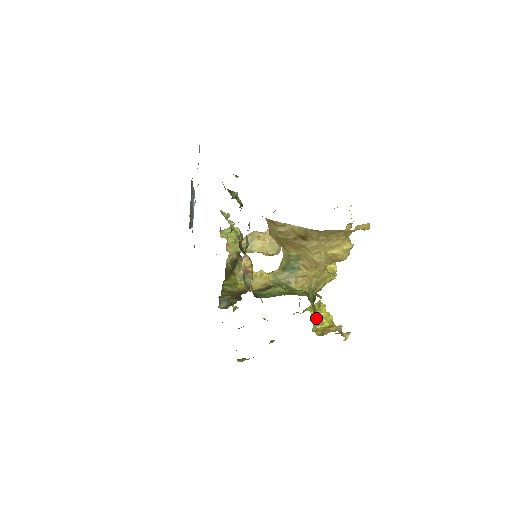
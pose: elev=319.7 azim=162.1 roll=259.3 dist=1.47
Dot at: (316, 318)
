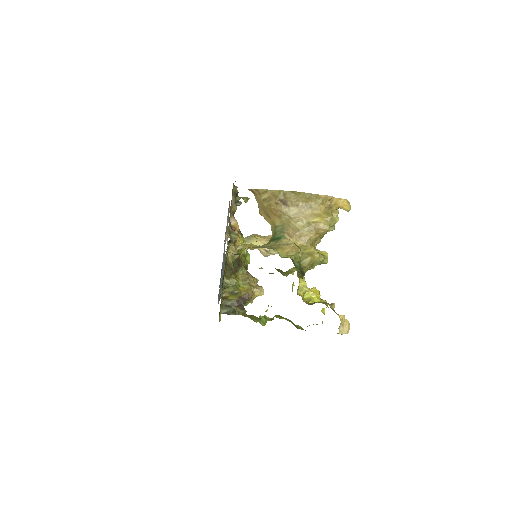
Dot at: (300, 279)
